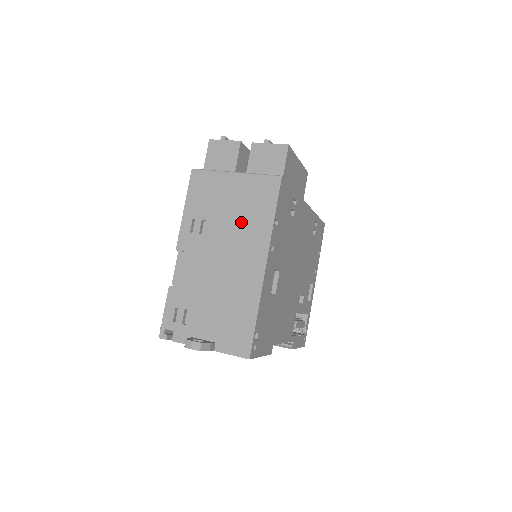
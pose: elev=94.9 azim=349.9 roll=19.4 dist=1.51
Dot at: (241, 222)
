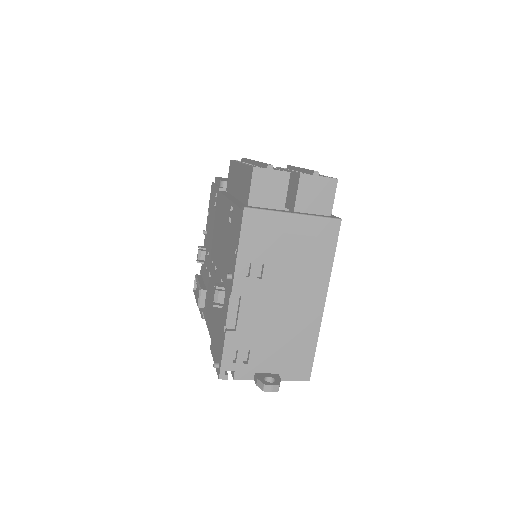
Dot at: (301, 265)
